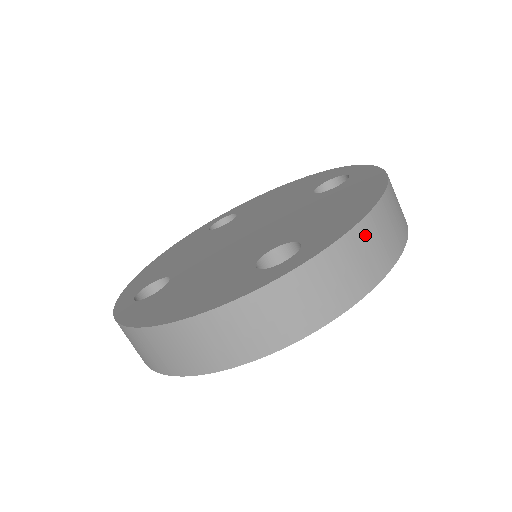
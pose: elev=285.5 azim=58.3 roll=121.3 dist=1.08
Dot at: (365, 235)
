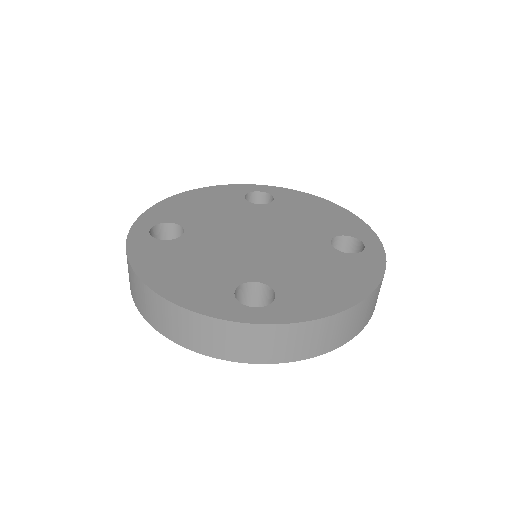
Dot at: (318, 328)
